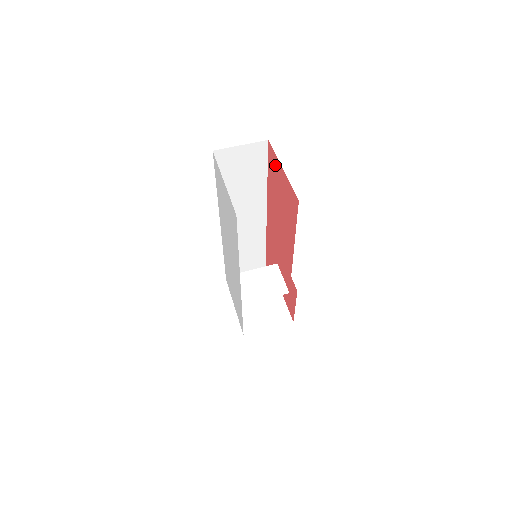
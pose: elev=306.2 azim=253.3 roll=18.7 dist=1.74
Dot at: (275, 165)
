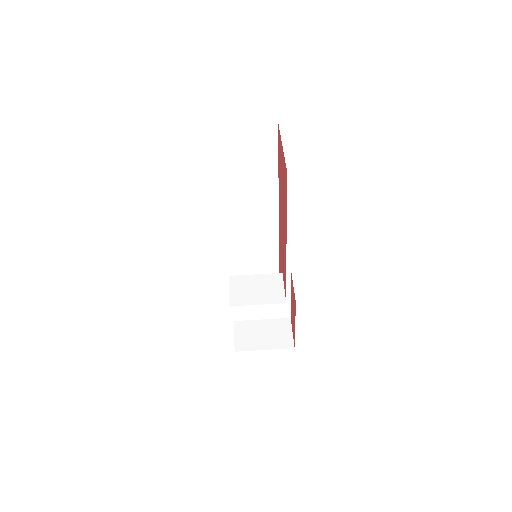
Dot at: (280, 146)
